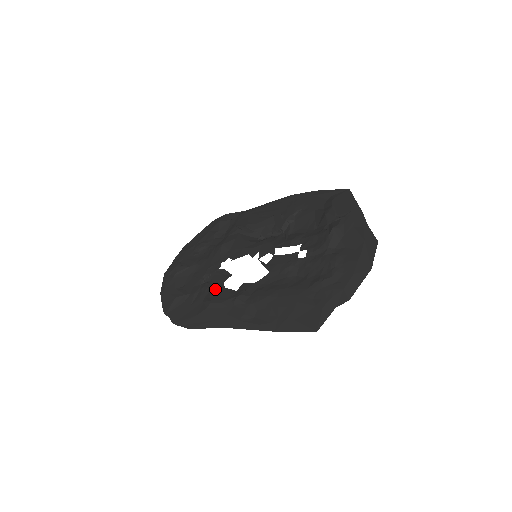
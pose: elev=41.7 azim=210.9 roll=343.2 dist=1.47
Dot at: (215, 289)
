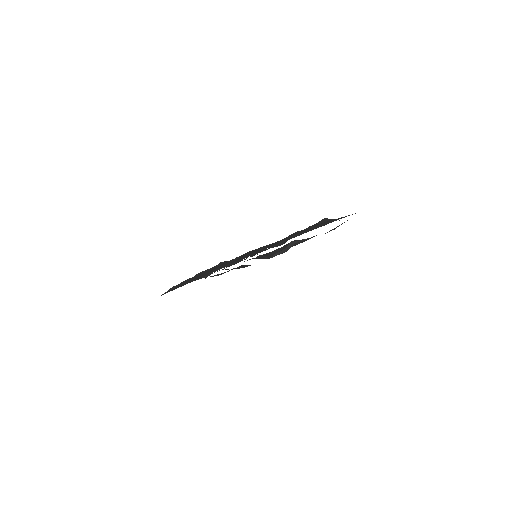
Dot at: occluded
